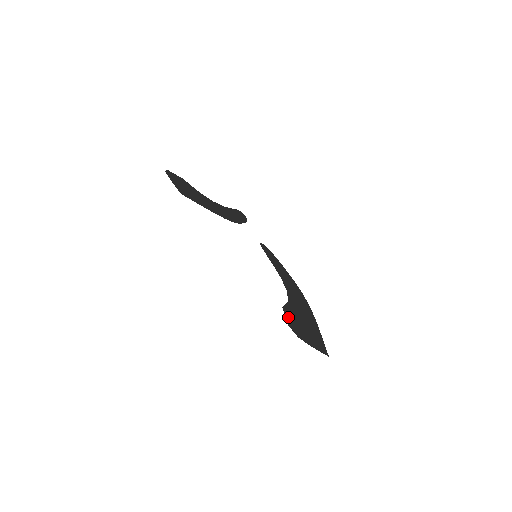
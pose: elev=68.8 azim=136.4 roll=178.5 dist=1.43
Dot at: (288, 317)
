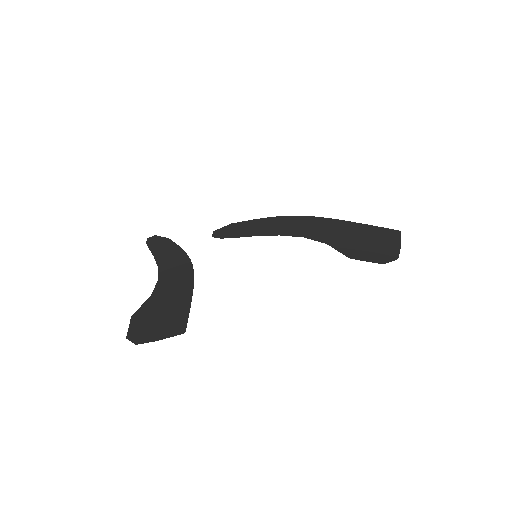
Dot at: (365, 258)
